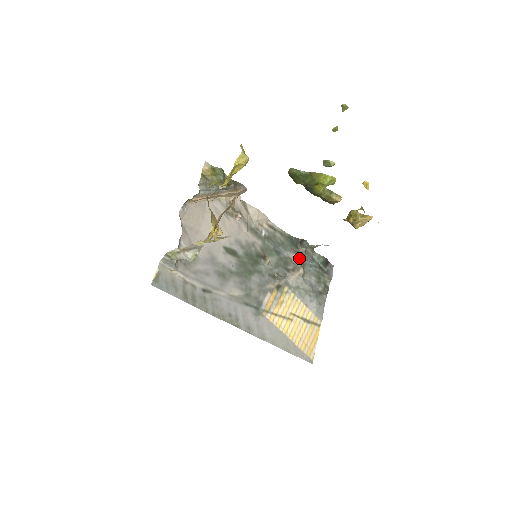
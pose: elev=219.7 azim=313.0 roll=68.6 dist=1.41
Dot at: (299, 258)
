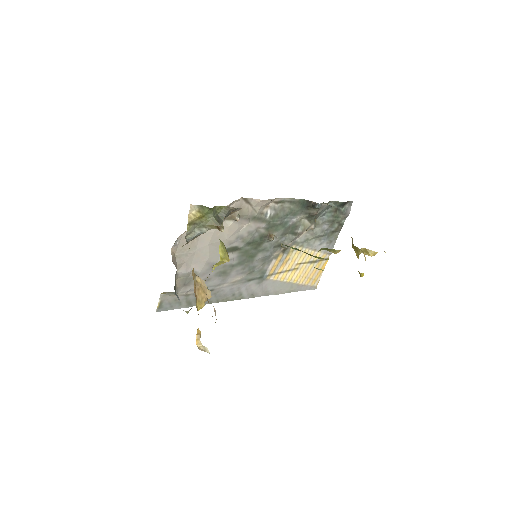
Dot at: (310, 217)
